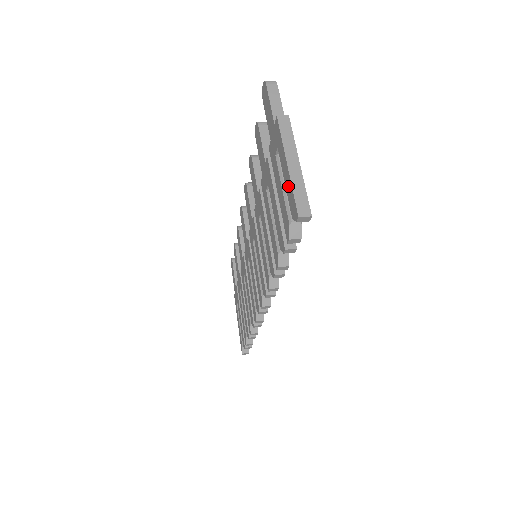
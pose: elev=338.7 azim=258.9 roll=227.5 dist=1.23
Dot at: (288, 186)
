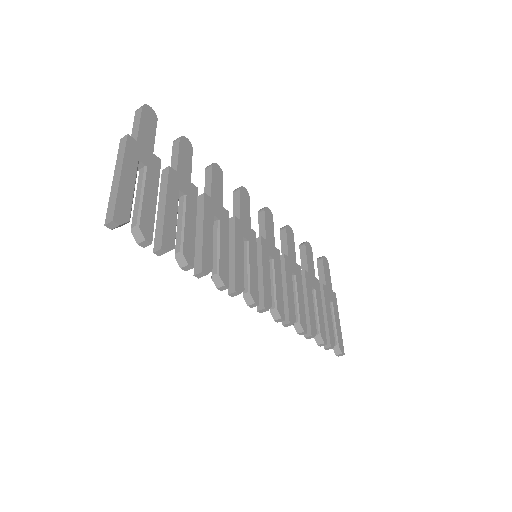
Dot at: occluded
